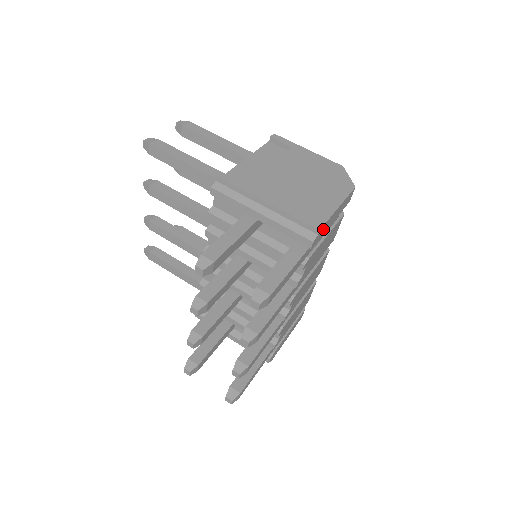
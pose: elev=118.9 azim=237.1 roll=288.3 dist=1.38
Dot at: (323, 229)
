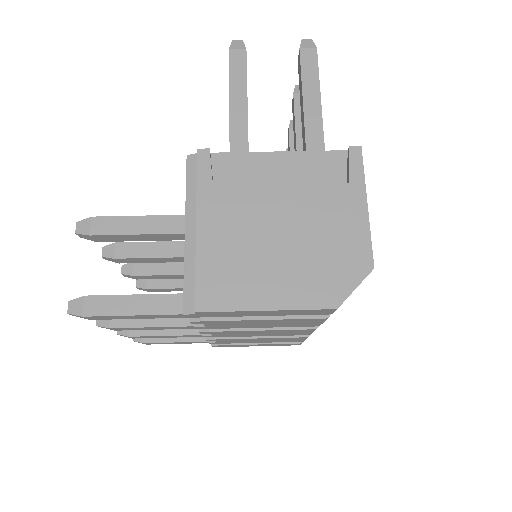
Dot at: (218, 313)
